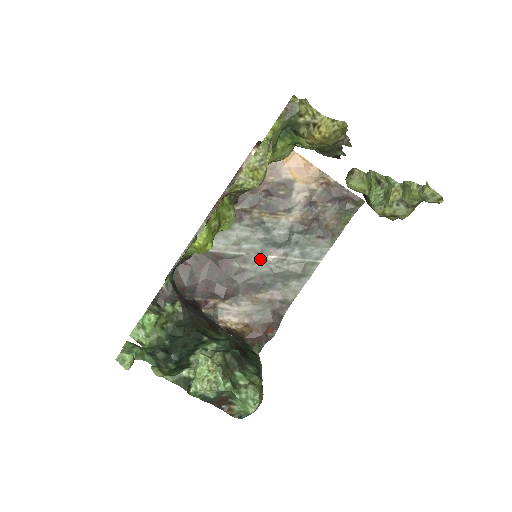
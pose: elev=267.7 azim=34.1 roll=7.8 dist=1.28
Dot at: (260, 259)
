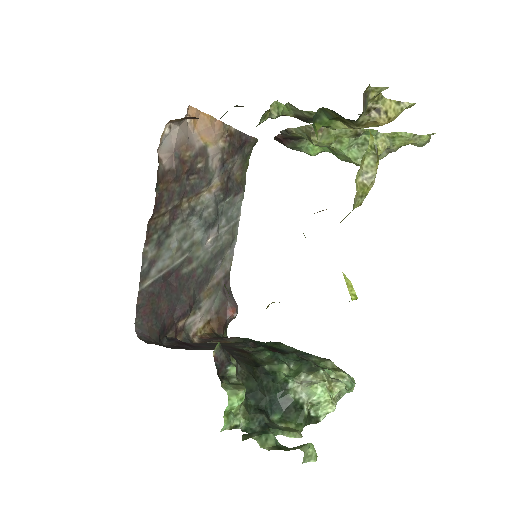
Dot at: (201, 250)
